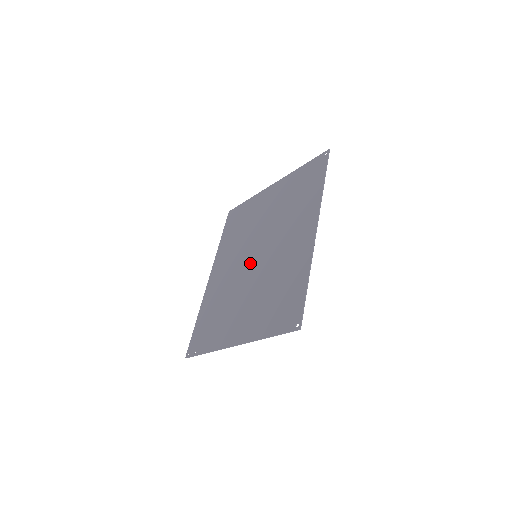
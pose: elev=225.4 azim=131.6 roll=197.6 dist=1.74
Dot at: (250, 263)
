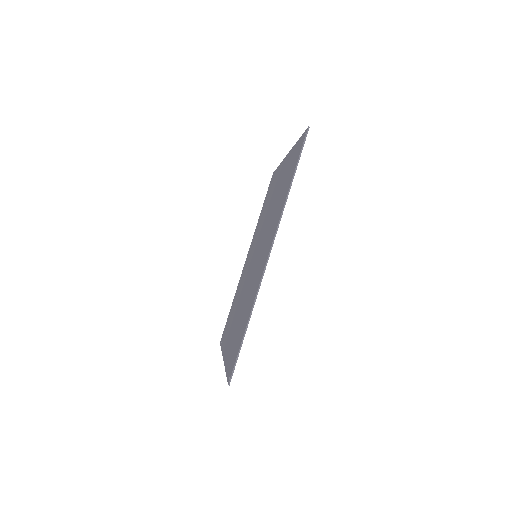
Dot at: (252, 263)
